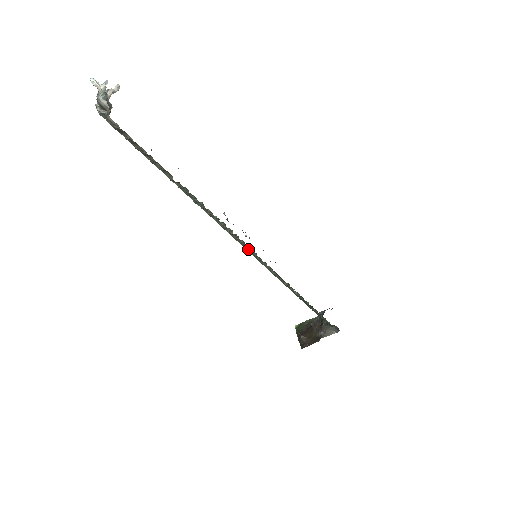
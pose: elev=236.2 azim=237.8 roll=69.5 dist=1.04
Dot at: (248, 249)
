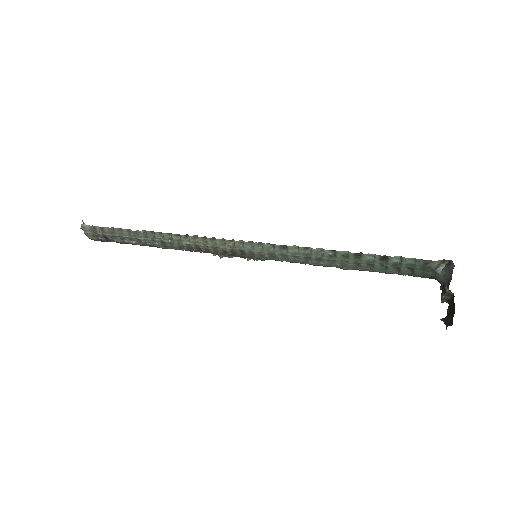
Dot at: (225, 243)
